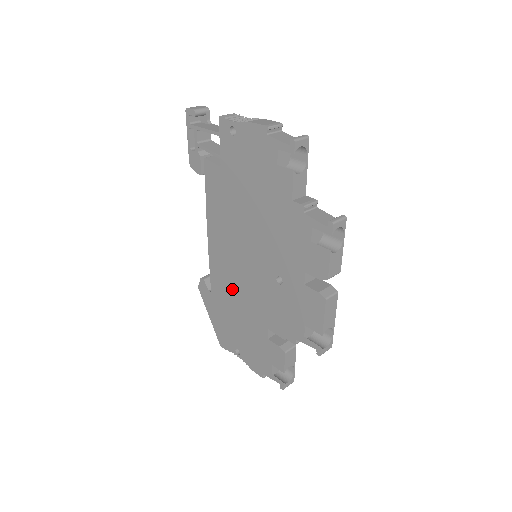
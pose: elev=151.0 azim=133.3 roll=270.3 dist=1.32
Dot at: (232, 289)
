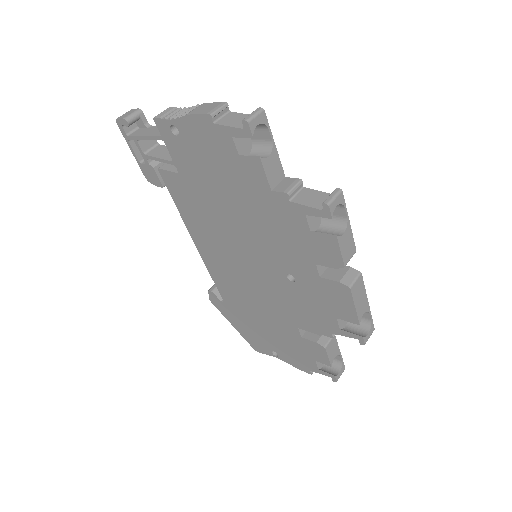
Dot at: (244, 296)
